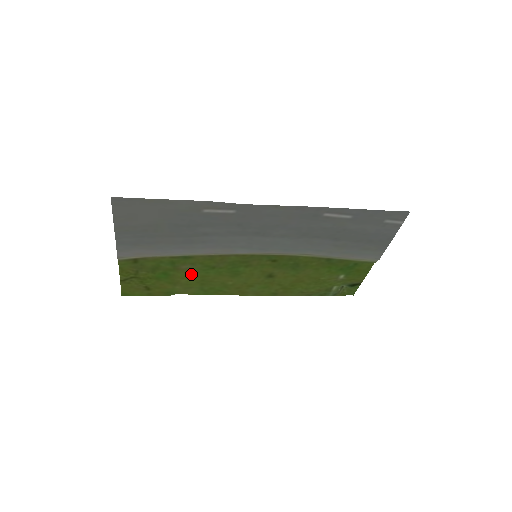
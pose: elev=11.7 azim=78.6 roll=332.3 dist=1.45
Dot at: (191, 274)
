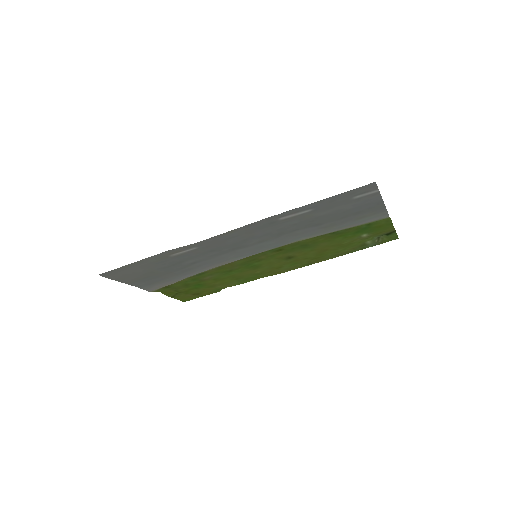
Dot at: (218, 279)
